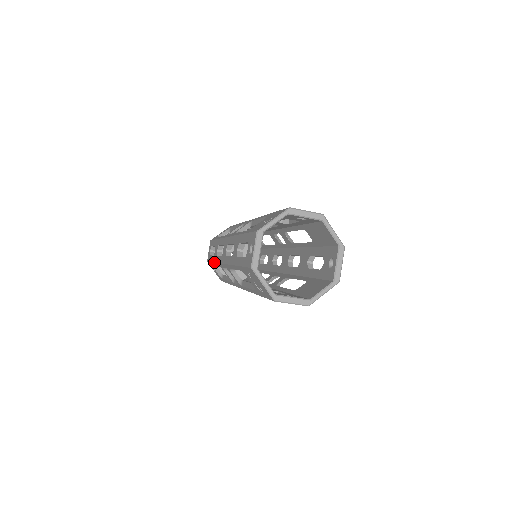
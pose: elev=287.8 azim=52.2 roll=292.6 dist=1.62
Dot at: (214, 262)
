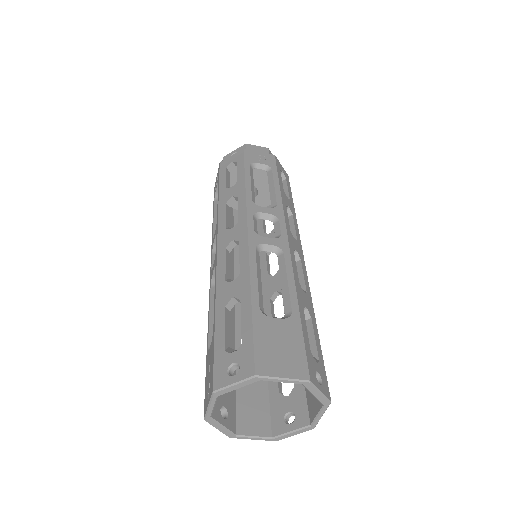
Dot at: occluded
